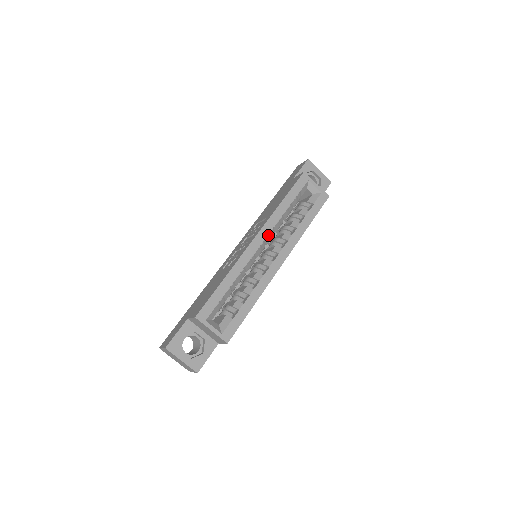
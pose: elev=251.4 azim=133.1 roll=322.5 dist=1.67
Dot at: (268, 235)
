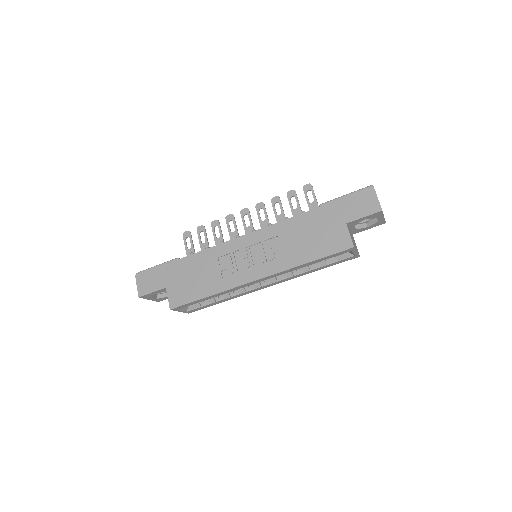
Dot at: occluded
